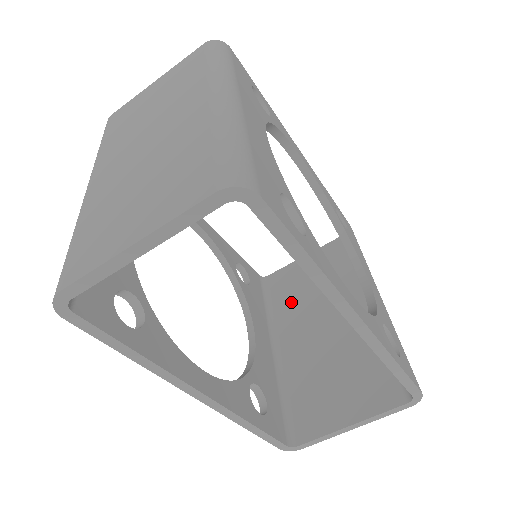
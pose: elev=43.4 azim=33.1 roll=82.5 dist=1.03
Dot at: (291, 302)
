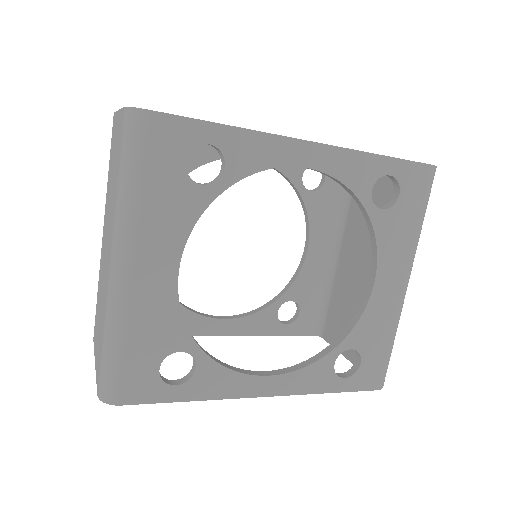
Dot at: (360, 213)
